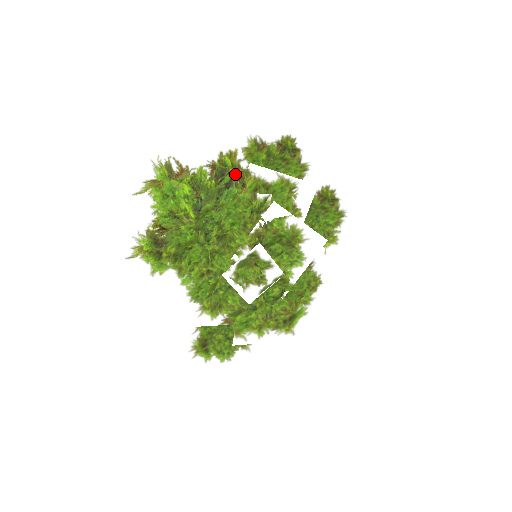
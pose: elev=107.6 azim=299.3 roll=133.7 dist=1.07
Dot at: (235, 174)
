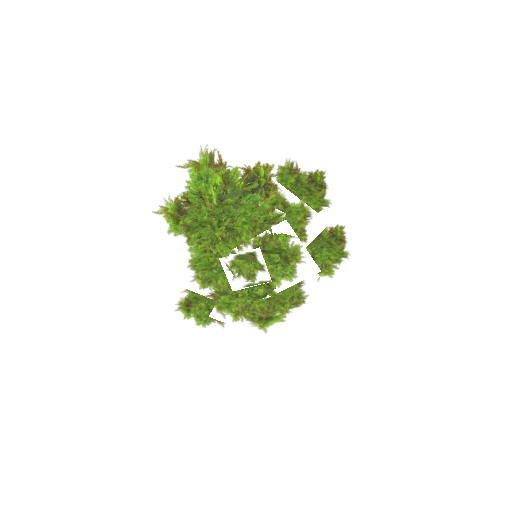
Dot at: (262, 184)
